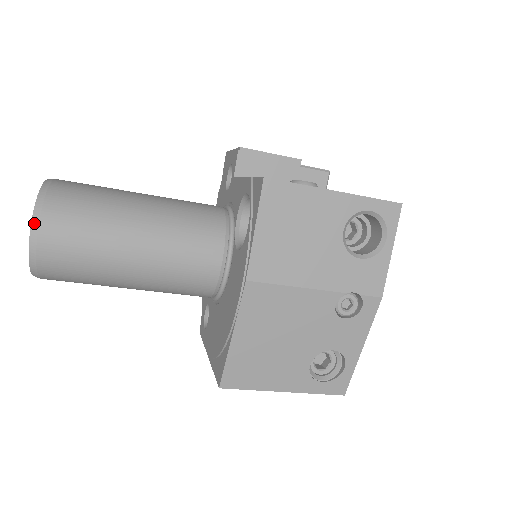
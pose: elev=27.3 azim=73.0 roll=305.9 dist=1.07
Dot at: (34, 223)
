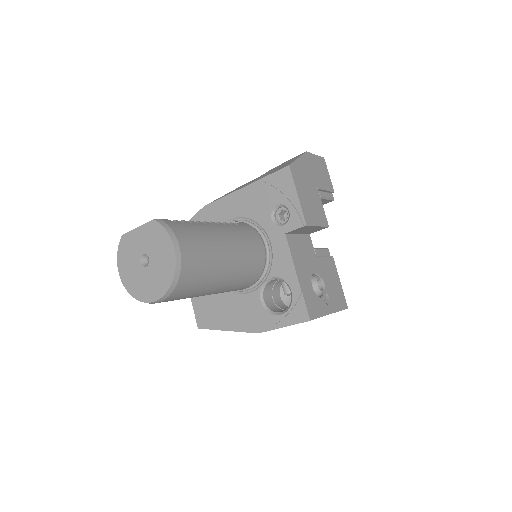
Dot at: (162, 299)
